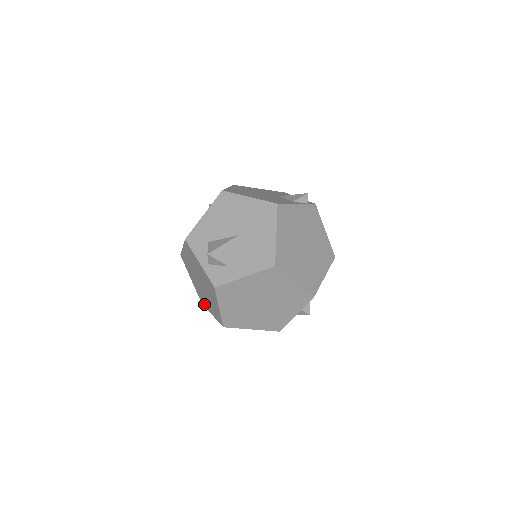
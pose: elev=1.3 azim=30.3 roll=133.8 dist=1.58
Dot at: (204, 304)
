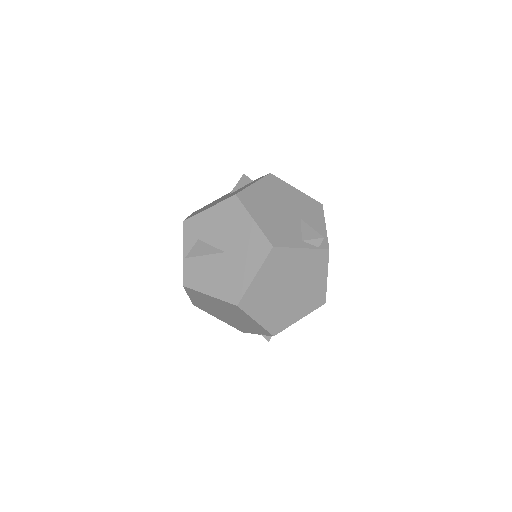
Dot at: occluded
